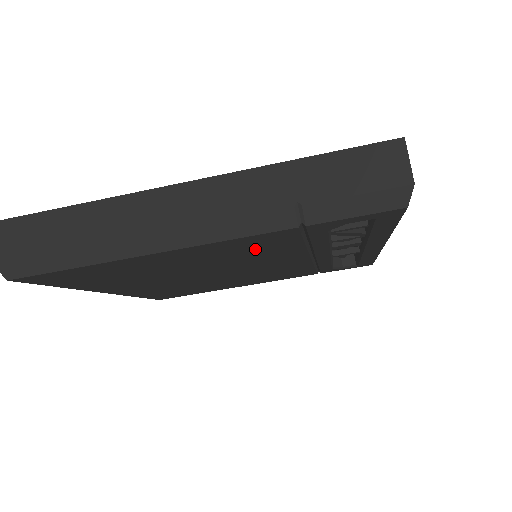
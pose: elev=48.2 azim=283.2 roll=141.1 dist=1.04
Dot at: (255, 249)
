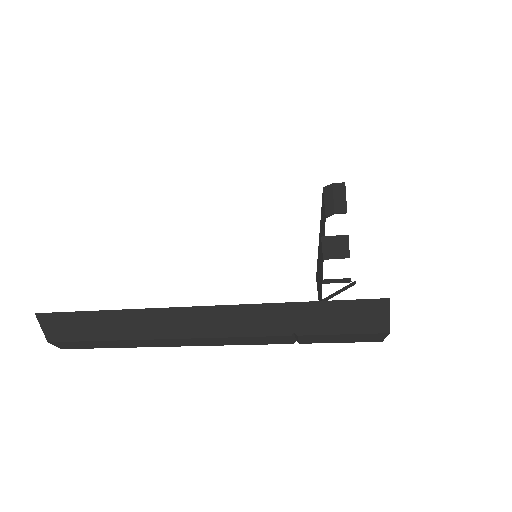
Dot at: occluded
